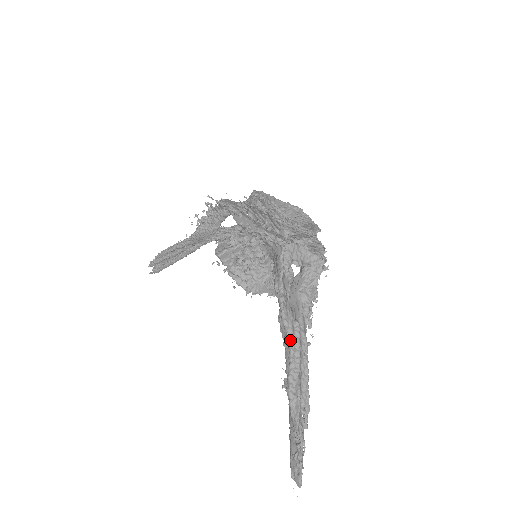
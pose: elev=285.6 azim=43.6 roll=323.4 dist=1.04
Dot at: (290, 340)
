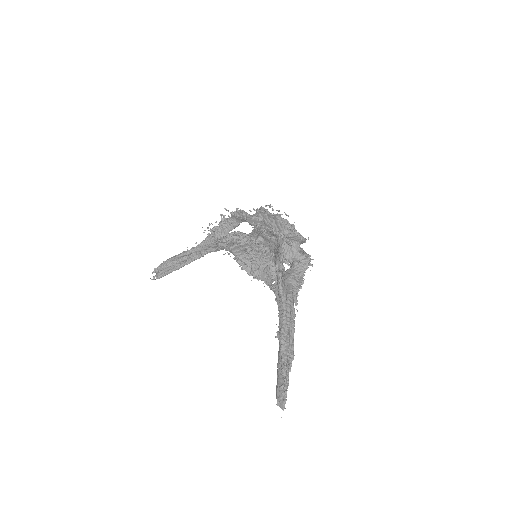
Dot at: (284, 304)
